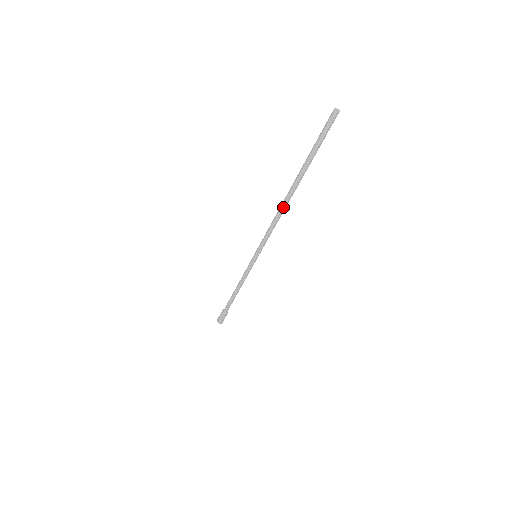
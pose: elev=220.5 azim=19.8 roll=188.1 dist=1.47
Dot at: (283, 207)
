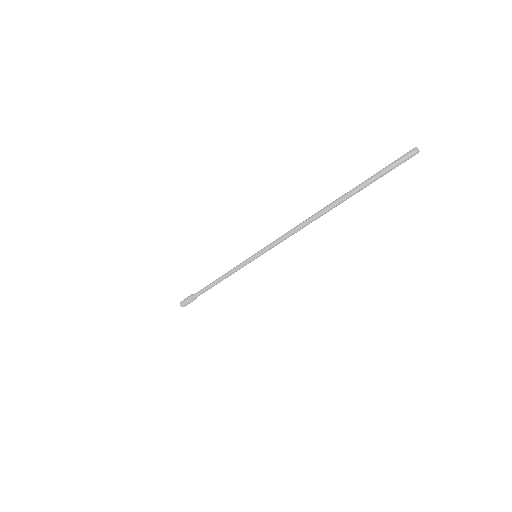
Dot at: (310, 218)
